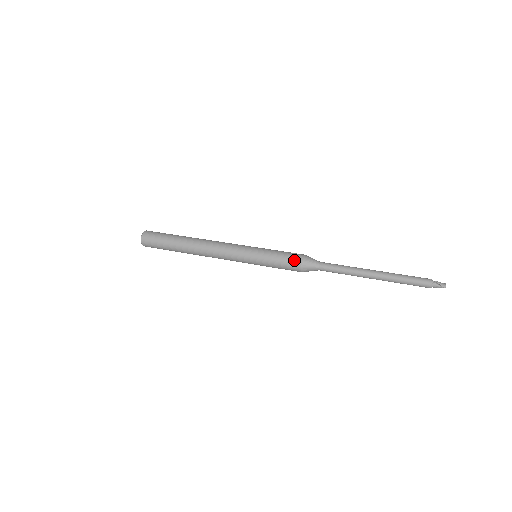
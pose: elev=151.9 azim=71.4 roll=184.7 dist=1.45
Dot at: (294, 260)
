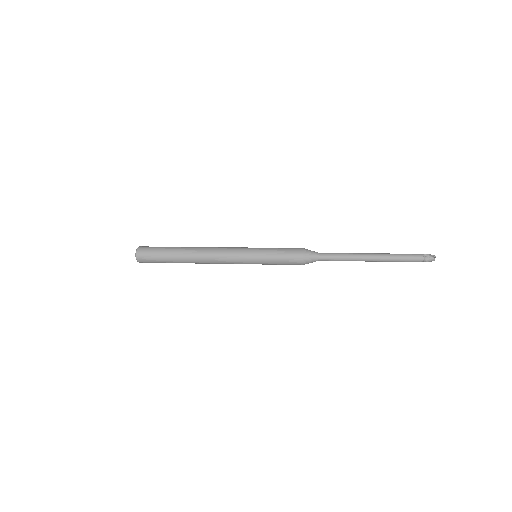
Dot at: (295, 249)
